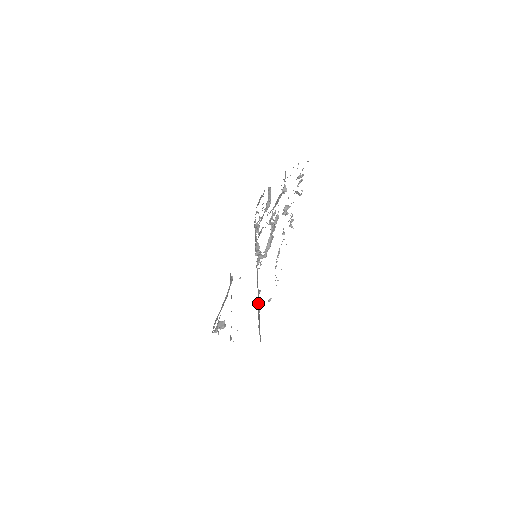
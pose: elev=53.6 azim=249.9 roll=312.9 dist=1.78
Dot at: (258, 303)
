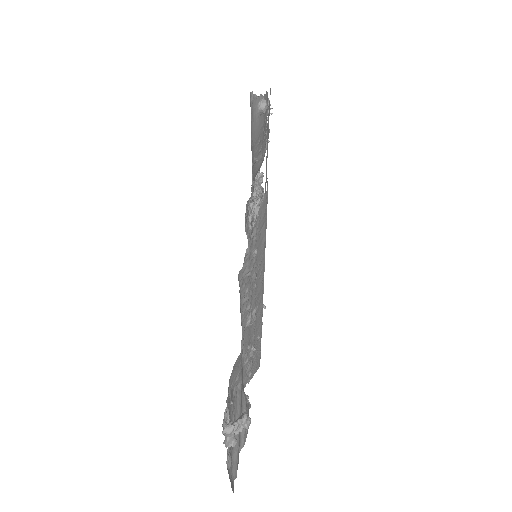
Dot at: occluded
